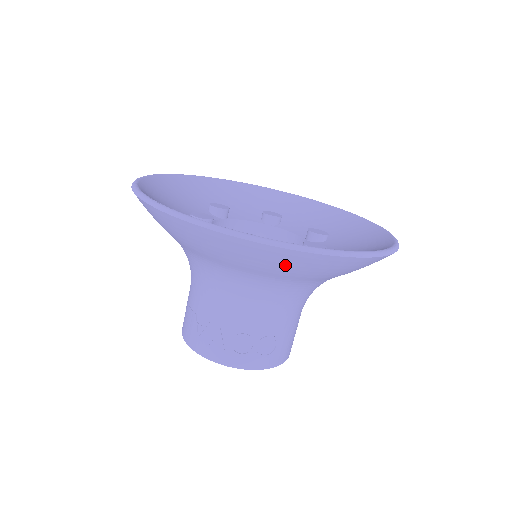
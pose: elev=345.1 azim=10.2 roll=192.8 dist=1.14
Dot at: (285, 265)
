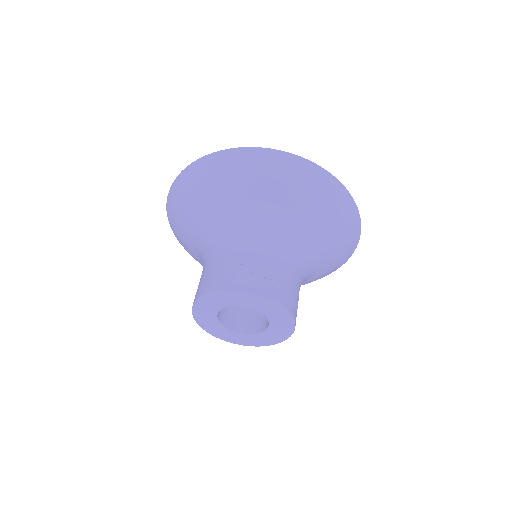
Dot at: (335, 208)
